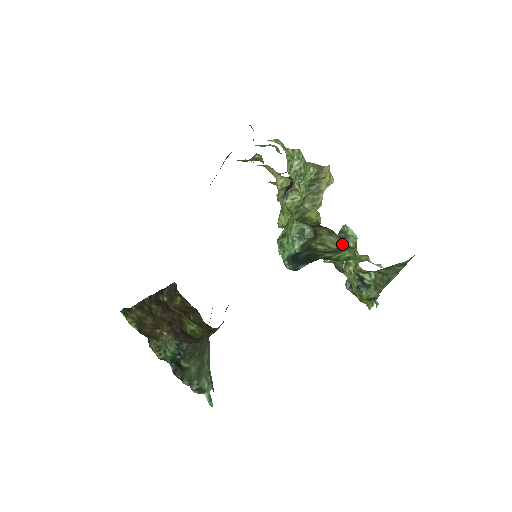
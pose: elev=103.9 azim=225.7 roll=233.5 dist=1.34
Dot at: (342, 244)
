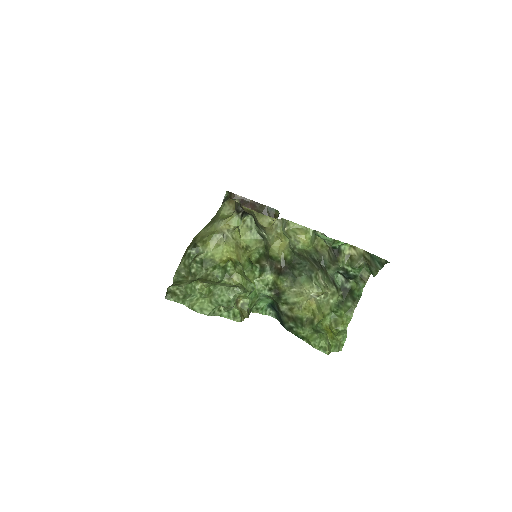
Dot at: (305, 292)
